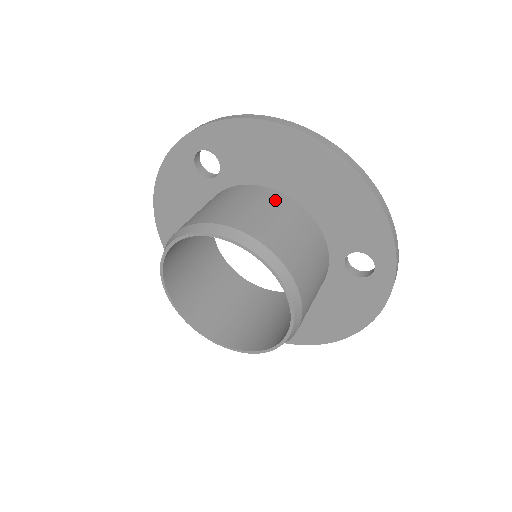
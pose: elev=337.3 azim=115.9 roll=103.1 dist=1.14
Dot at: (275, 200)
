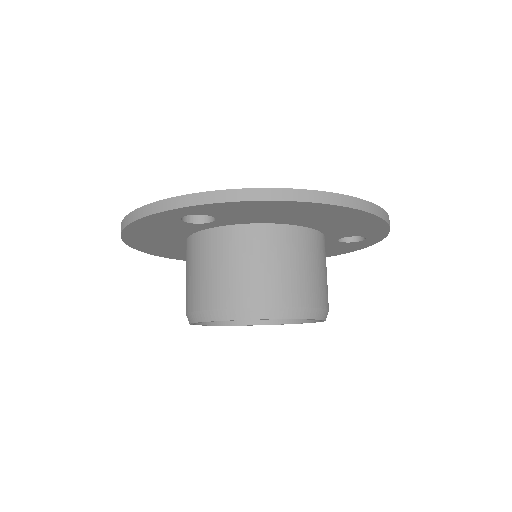
Dot at: (287, 241)
